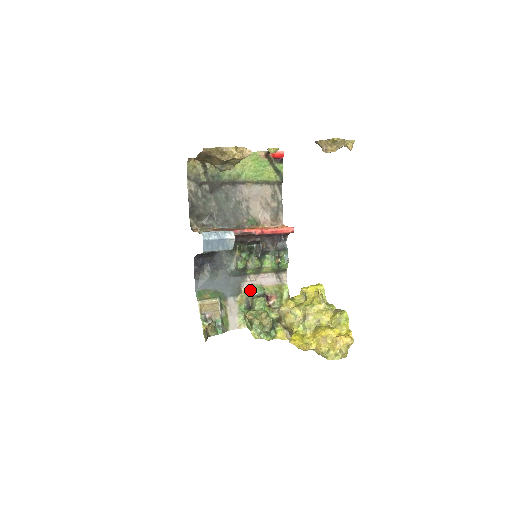
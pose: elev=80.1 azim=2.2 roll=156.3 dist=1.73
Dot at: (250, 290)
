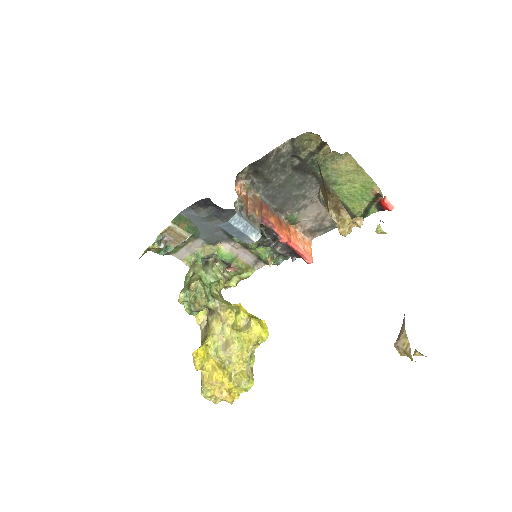
Dot at: (223, 253)
